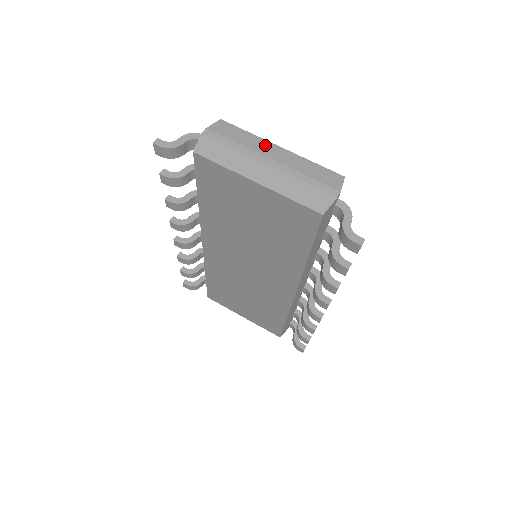
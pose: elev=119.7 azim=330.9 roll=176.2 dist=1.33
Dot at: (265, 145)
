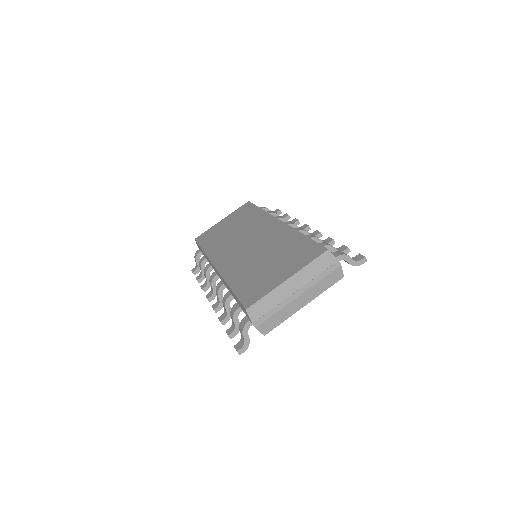
Dot at: (282, 290)
